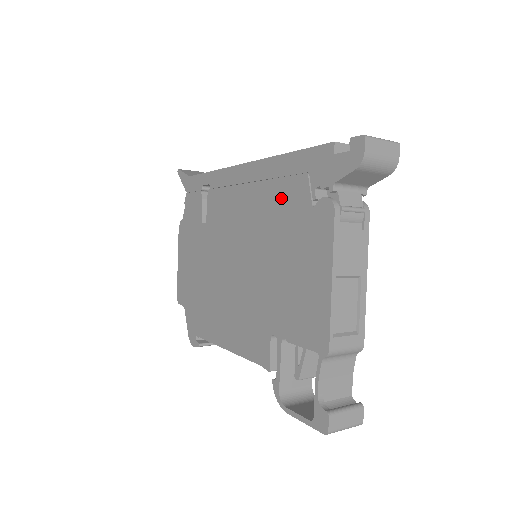
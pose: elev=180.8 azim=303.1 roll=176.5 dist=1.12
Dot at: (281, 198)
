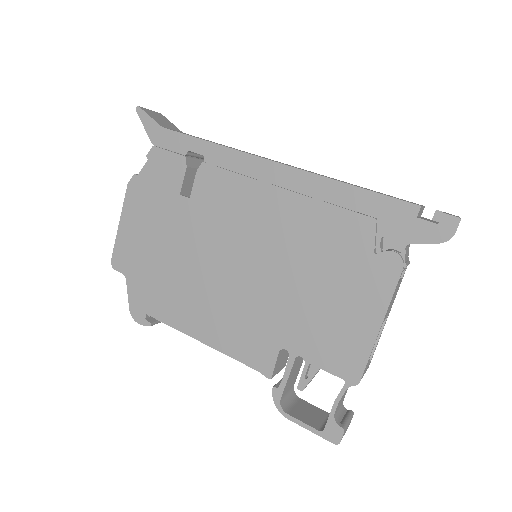
Dot at: (331, 226)
